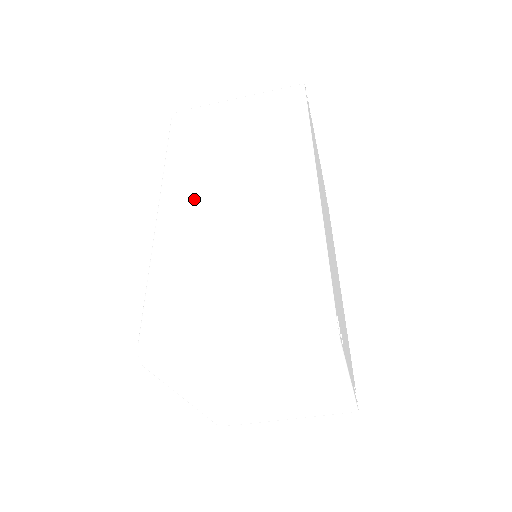
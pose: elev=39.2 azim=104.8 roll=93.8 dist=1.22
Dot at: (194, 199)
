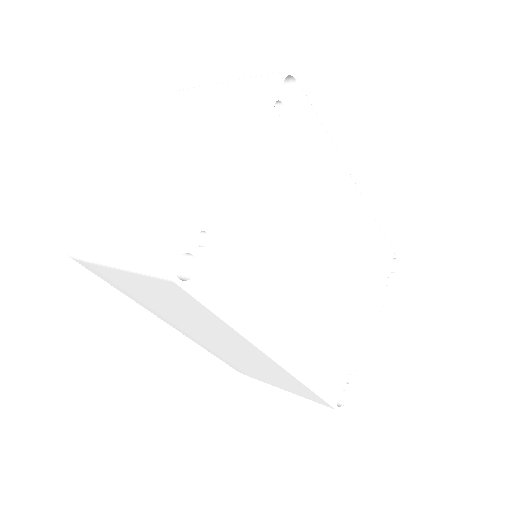
Dot at: (189, 333)
